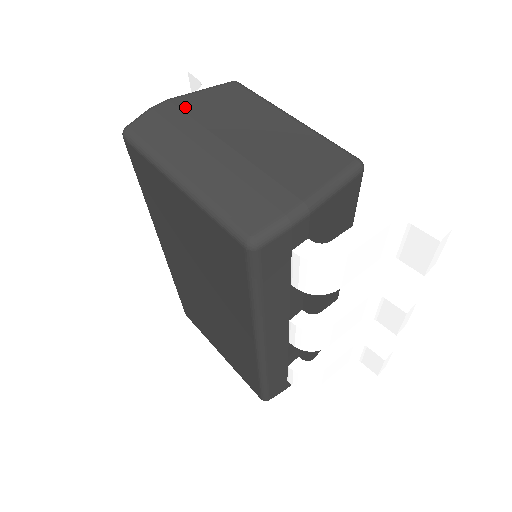
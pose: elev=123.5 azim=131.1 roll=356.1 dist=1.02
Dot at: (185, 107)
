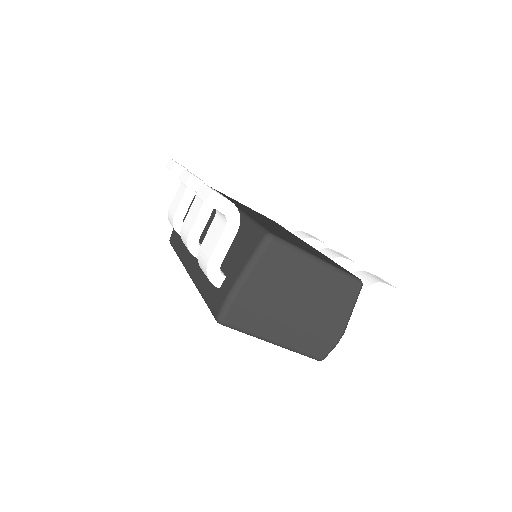
Dot at: (255, 292)
